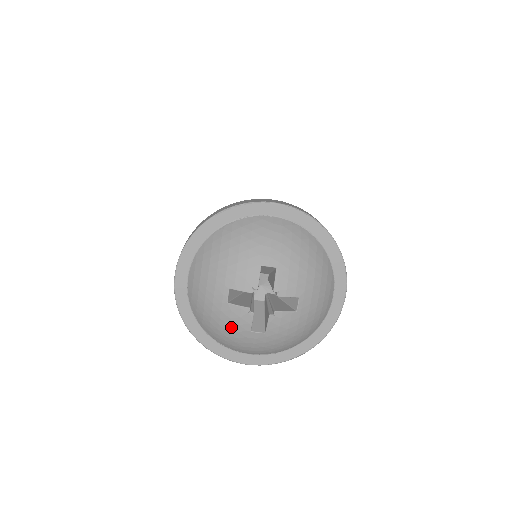
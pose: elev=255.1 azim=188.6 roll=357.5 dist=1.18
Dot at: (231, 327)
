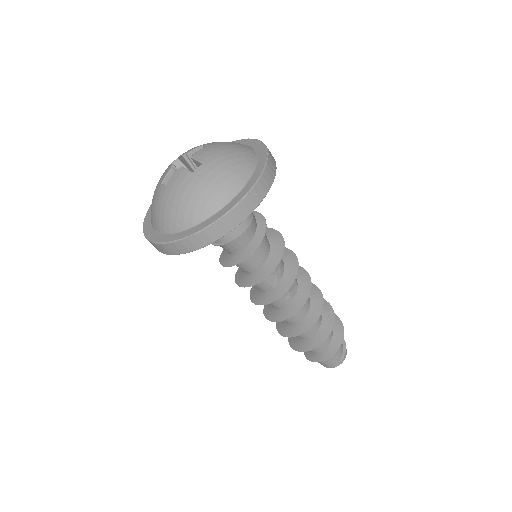
Dot at: (158, 184)
